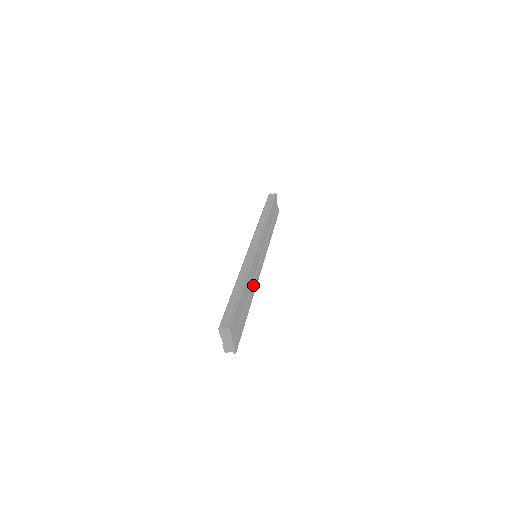
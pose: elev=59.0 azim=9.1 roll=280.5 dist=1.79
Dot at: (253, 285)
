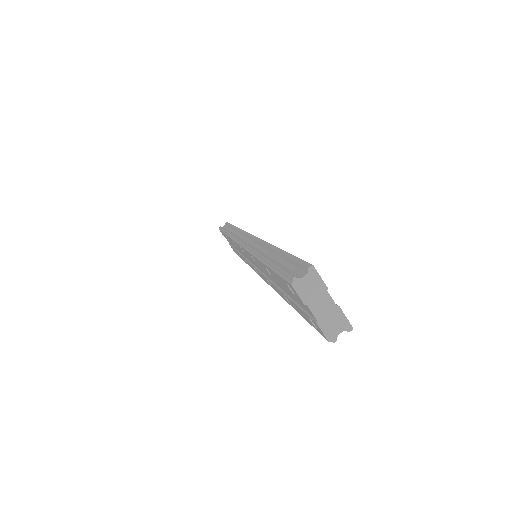
Dot at: occluded
